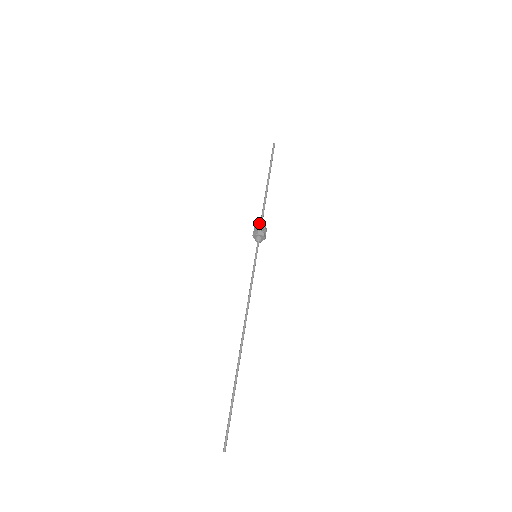
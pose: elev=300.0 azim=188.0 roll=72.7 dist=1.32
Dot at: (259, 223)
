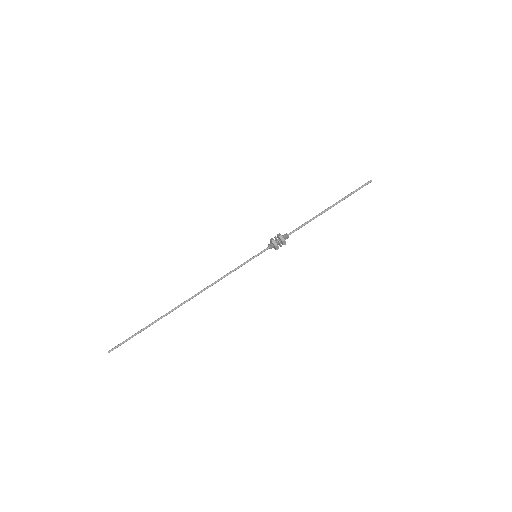
Dot at: (286, 236)
